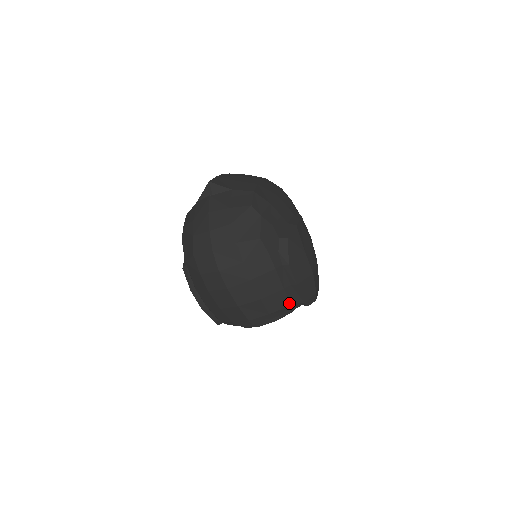
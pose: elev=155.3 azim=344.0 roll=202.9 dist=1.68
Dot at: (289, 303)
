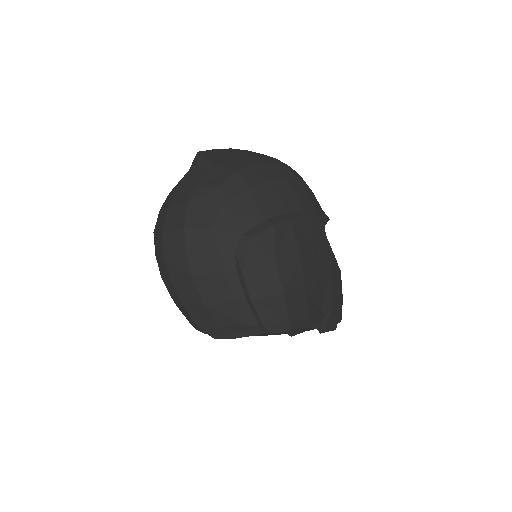
Dot at: (243, 321)
